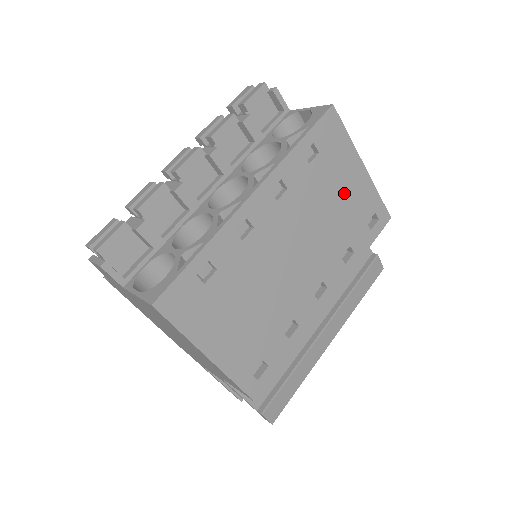
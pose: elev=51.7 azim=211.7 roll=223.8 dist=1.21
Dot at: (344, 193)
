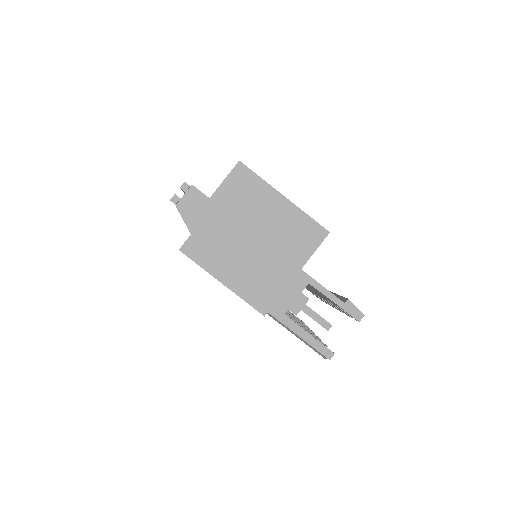
Dot at: occluded
